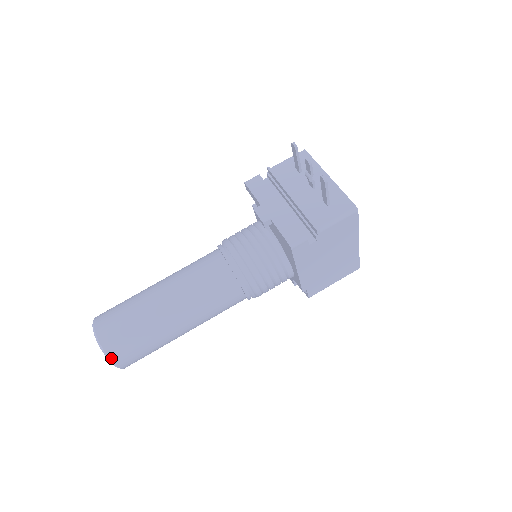
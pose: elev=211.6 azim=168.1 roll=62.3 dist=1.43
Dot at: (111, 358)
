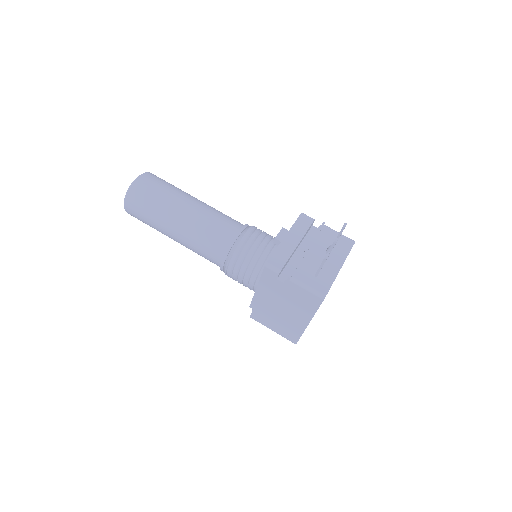
Dot at: (127, 197)
